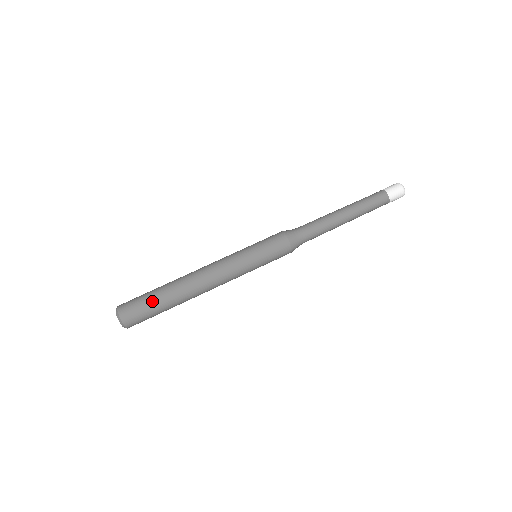
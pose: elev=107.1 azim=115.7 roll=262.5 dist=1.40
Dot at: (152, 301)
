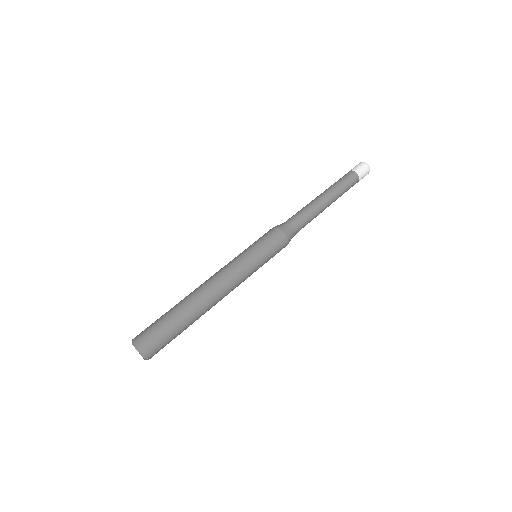
Dot at: (170, 324)
